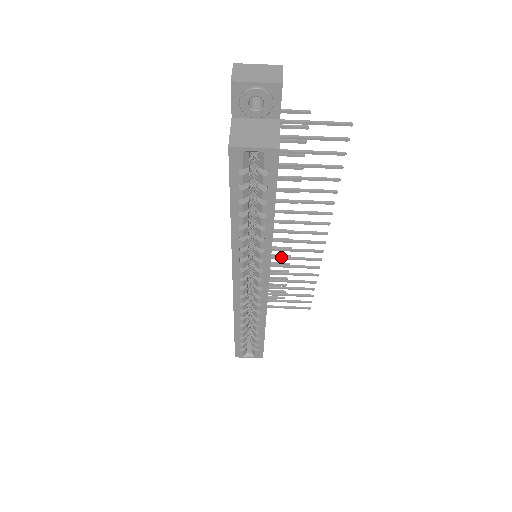
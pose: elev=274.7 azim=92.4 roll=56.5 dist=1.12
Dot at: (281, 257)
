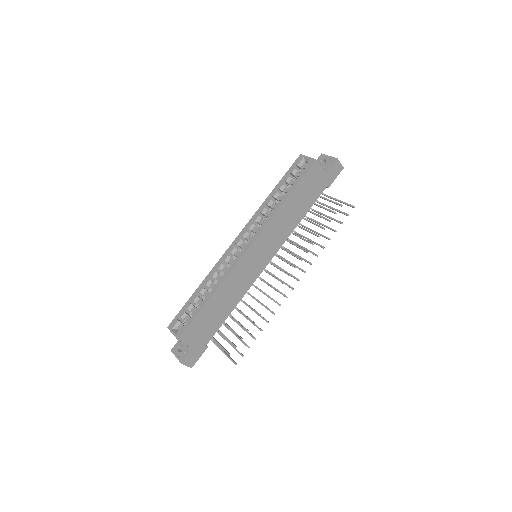
Dot at: occluded
